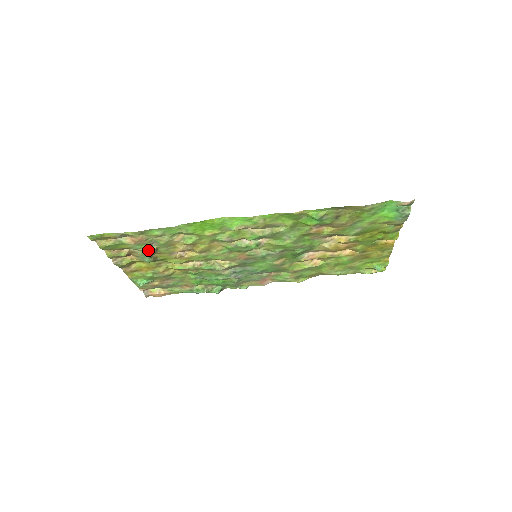
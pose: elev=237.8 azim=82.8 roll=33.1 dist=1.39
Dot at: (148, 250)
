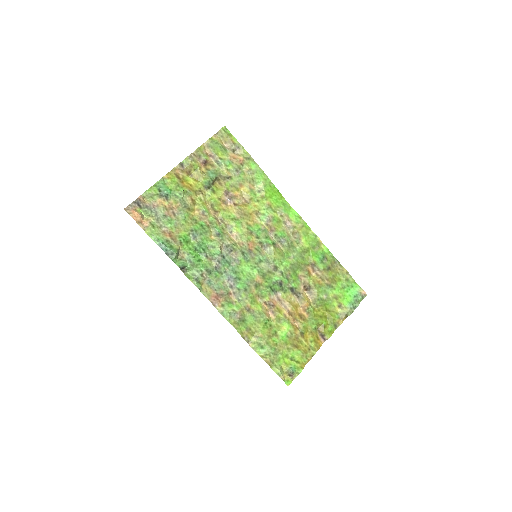
Dot at: (226, 171)
